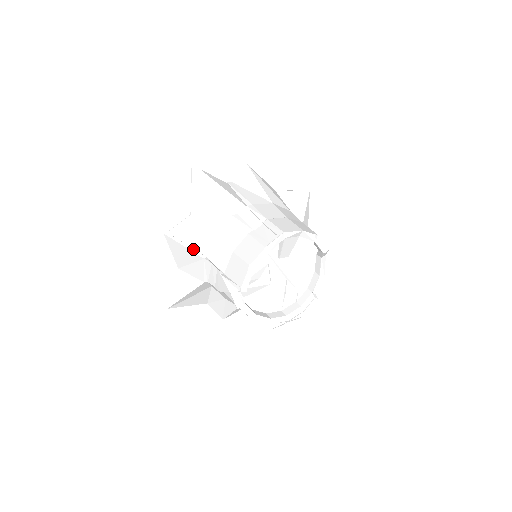
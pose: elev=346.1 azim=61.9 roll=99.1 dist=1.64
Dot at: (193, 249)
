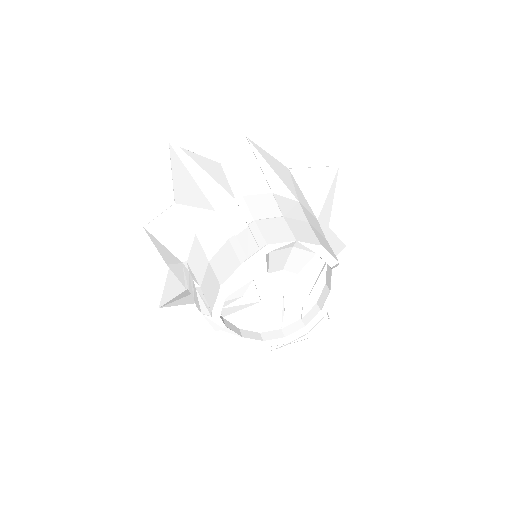
Dot at: (172, 249)
